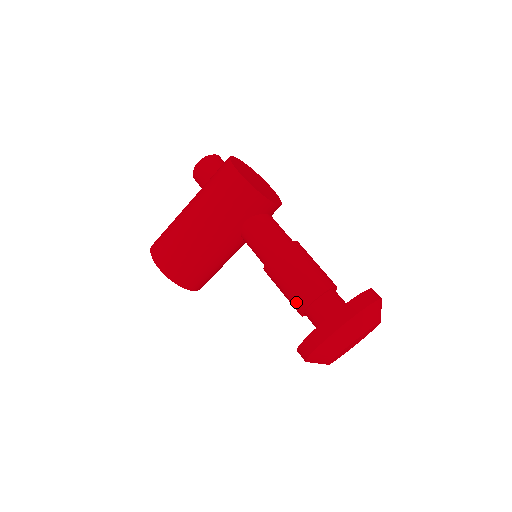
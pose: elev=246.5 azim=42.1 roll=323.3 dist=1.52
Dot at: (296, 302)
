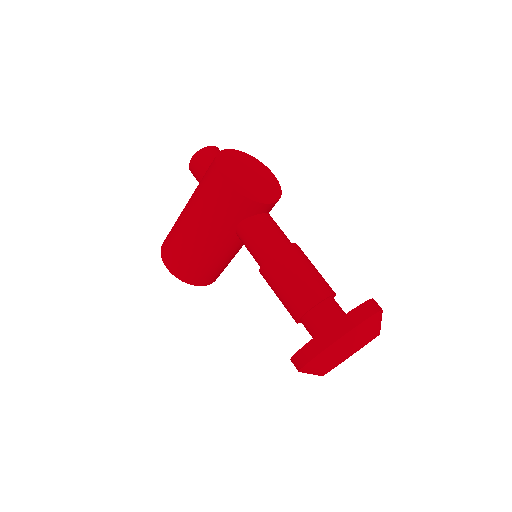
Dot at: (289, 312)
